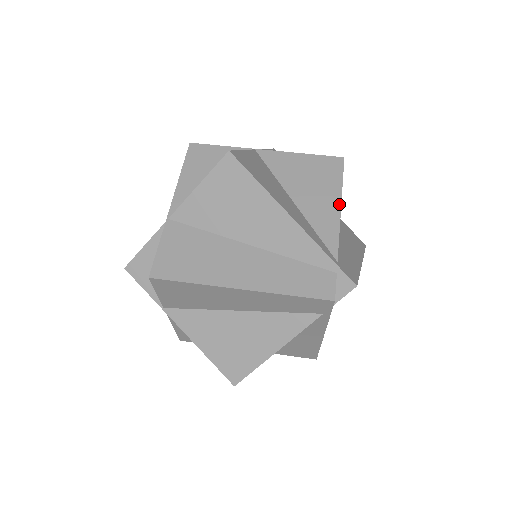
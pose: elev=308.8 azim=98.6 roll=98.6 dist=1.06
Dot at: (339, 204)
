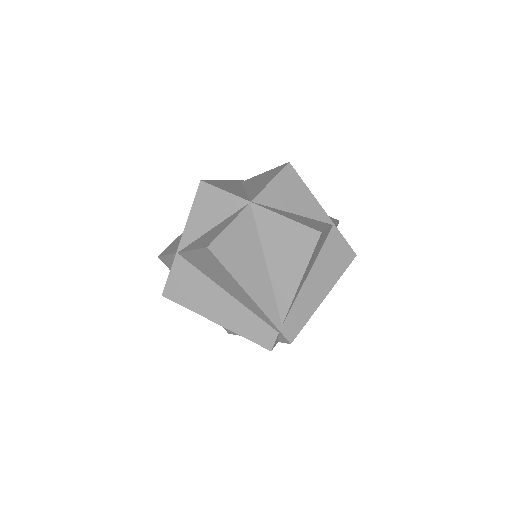
Dot at: (300, 278)
